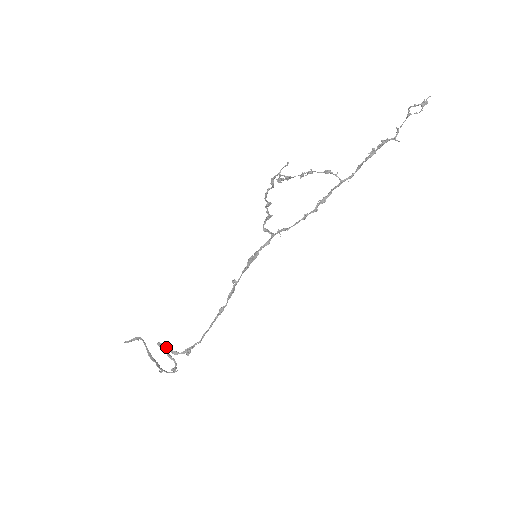
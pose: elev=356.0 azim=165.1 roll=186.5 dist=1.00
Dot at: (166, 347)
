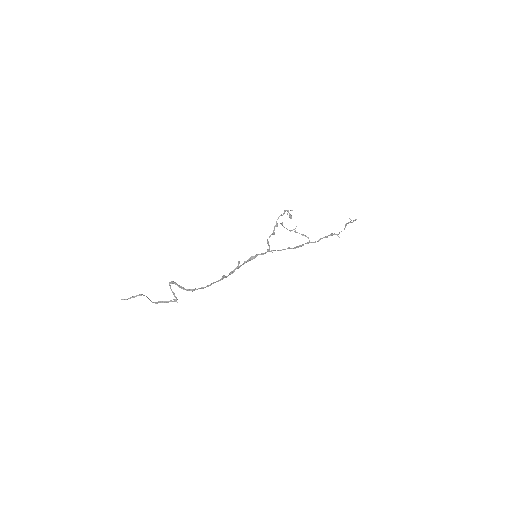
Dot at: occluded
